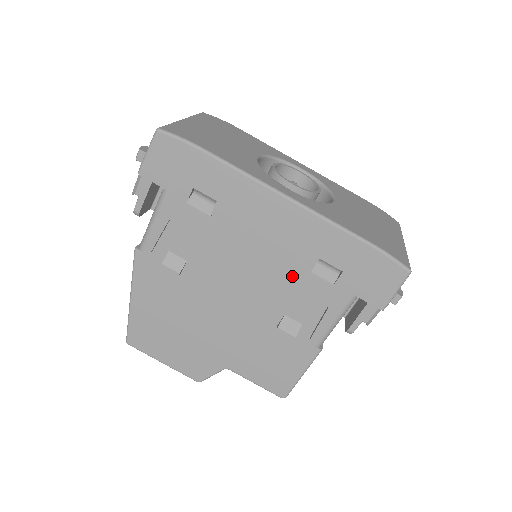
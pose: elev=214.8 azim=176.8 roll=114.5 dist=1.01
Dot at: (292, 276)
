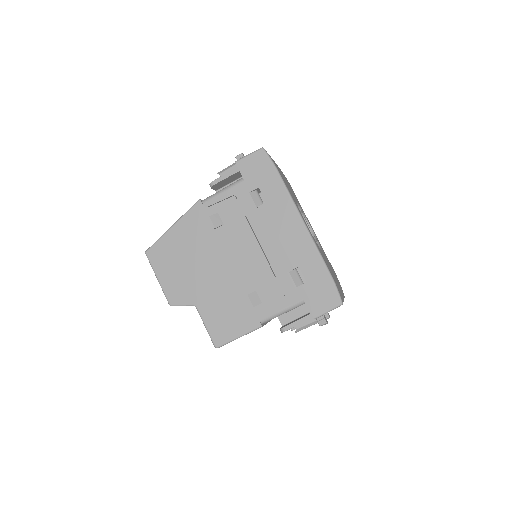
Dot at: (277, 268)
